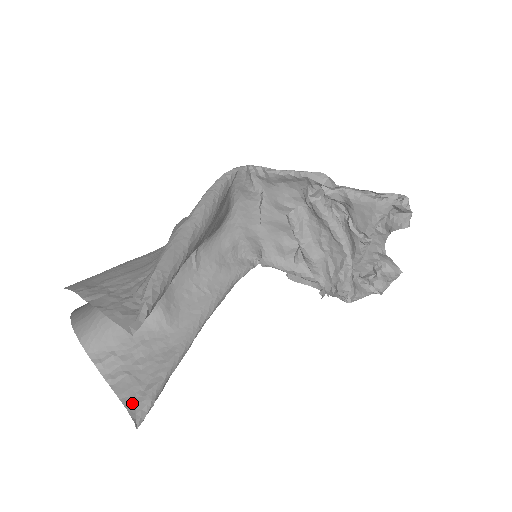
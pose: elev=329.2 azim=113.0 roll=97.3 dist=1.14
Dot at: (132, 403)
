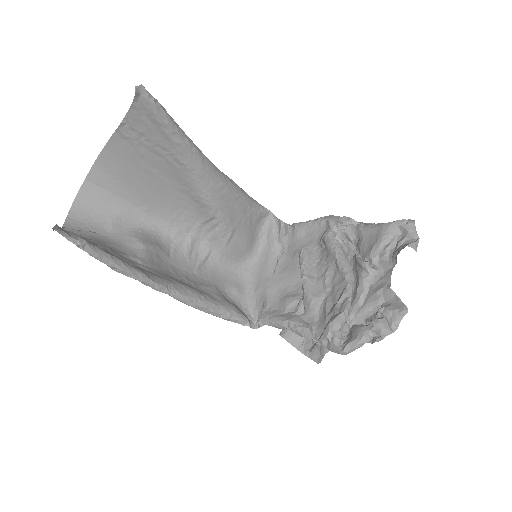
Dot at: occluded
